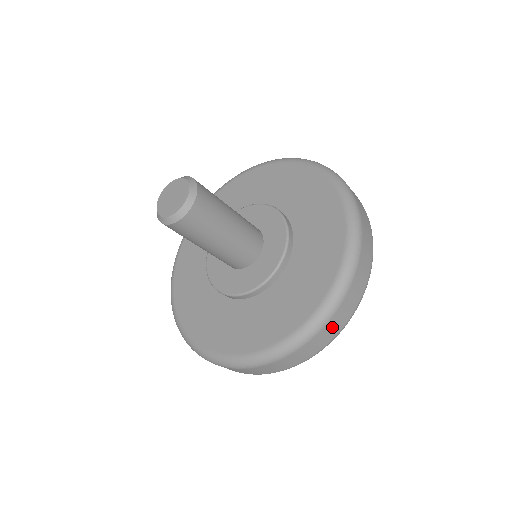
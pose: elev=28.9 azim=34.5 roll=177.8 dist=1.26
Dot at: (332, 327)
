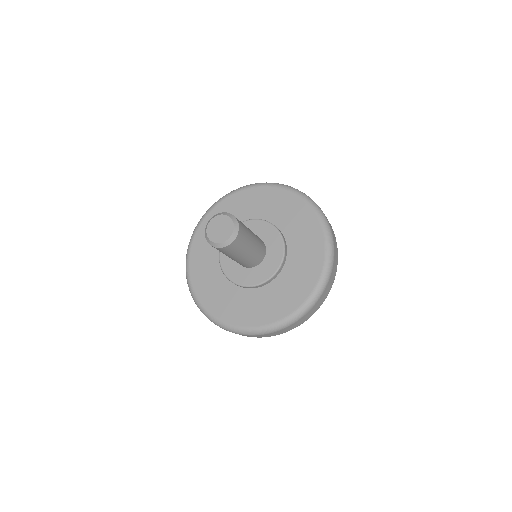
Dot at: occluded
